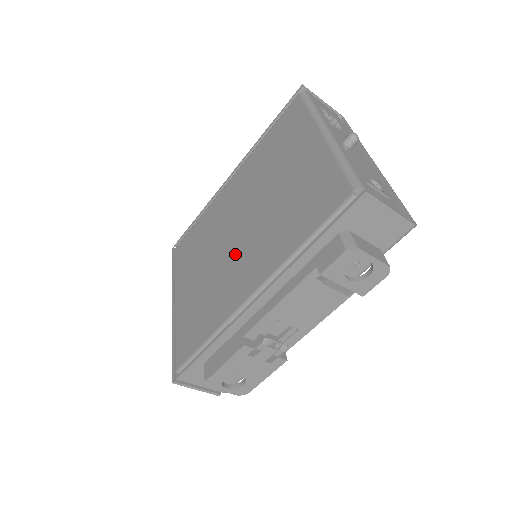
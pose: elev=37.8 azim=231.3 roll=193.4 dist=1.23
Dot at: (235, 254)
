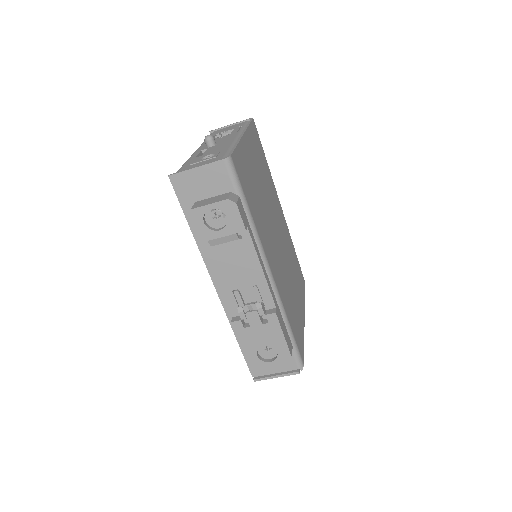
Dot at: occluded
